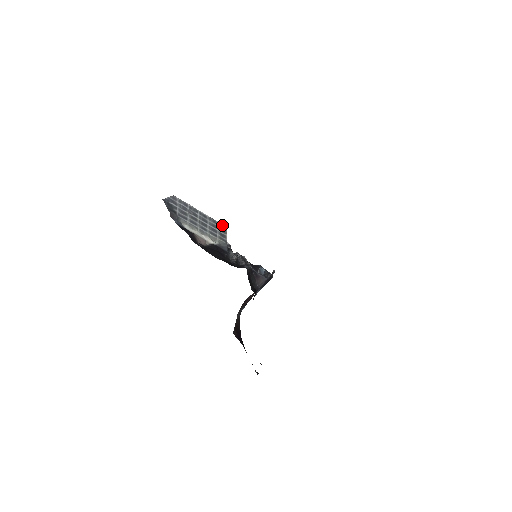
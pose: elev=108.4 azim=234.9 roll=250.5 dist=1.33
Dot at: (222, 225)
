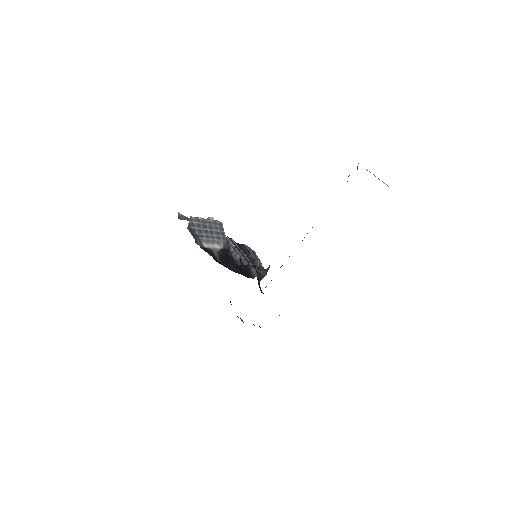
Dot at: (220, 223)
